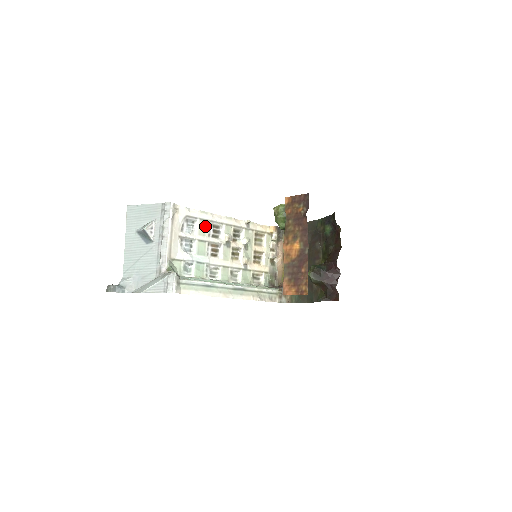
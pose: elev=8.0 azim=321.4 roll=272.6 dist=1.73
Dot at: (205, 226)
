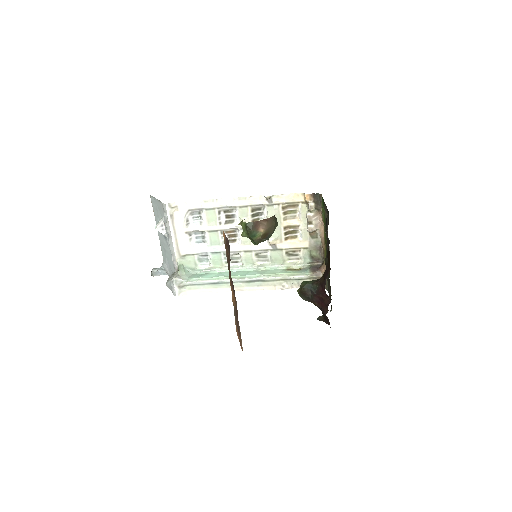
Dot at: (213, 215)
